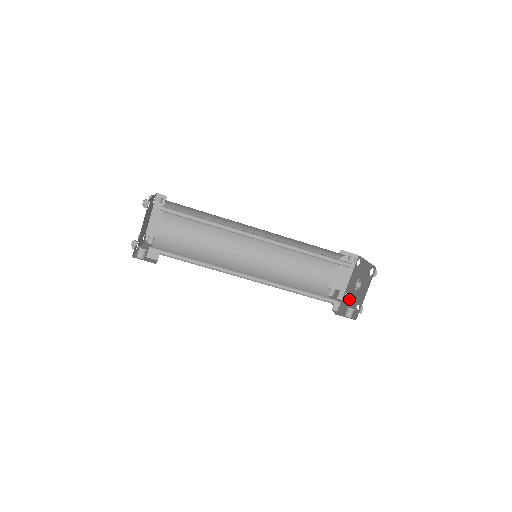
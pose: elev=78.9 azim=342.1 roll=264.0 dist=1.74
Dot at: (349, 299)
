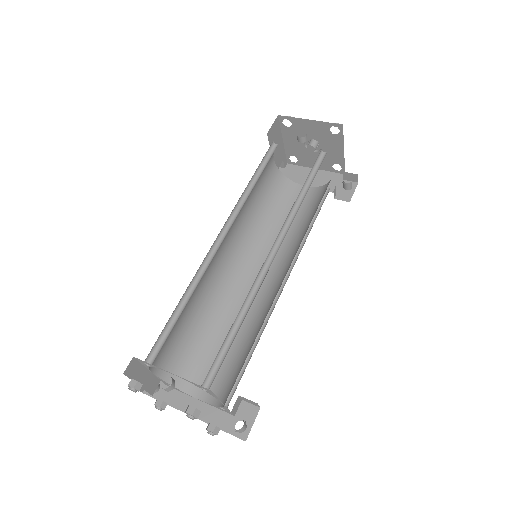
Dot at: (306, 162)
